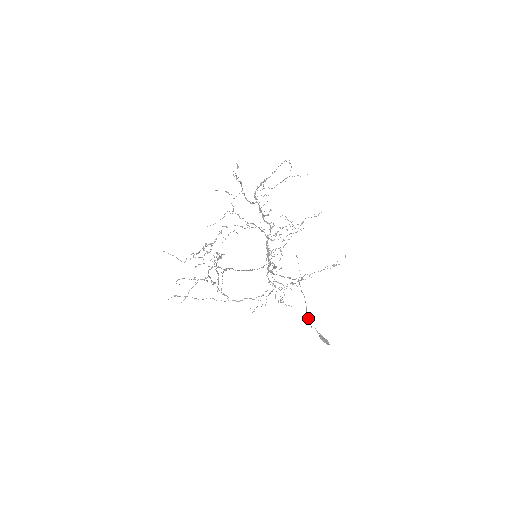
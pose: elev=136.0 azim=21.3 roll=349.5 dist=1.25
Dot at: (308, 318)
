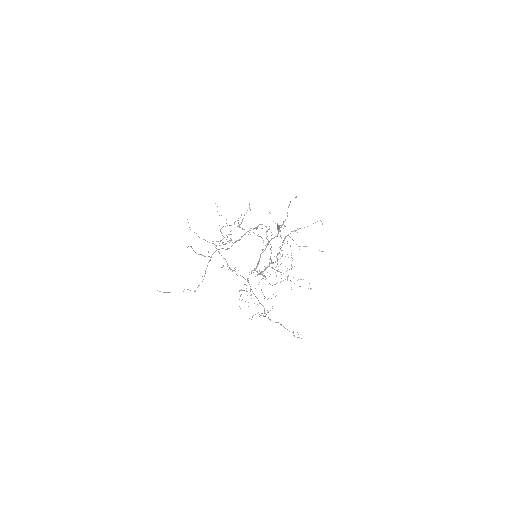
Dot at: (277, 224)
